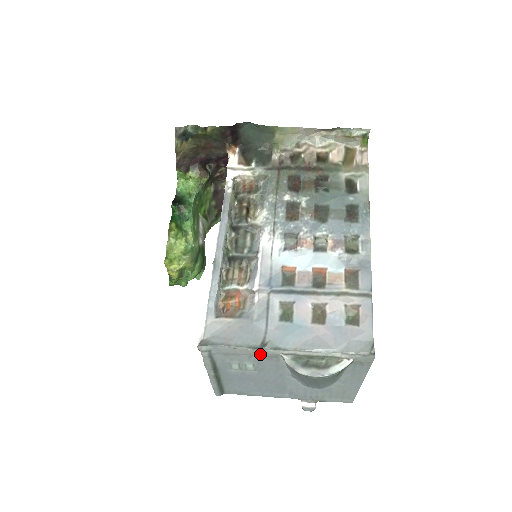
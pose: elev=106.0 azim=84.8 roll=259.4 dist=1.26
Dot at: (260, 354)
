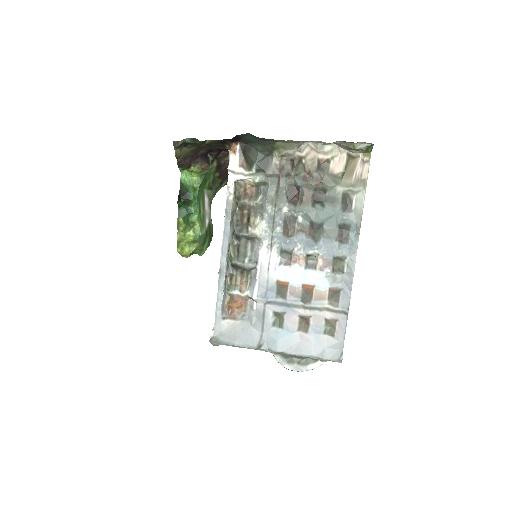
Dot at: occluded
